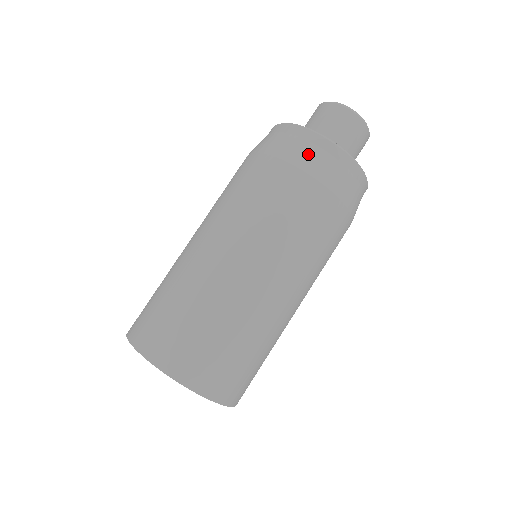
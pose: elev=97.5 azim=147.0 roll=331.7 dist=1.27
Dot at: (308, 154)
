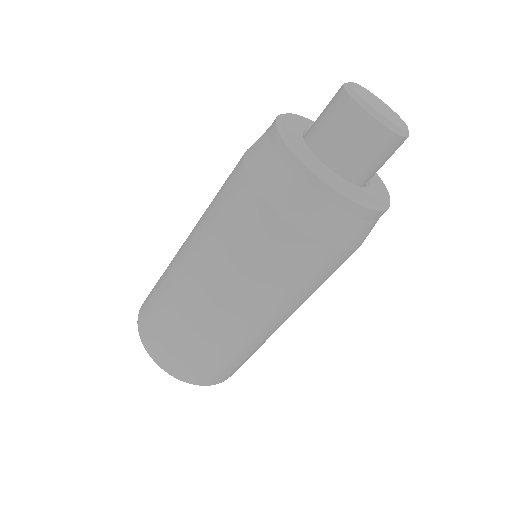
Dot at: (274, 176)
